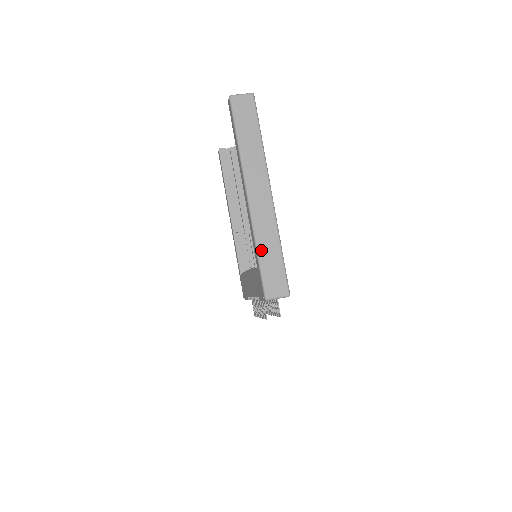
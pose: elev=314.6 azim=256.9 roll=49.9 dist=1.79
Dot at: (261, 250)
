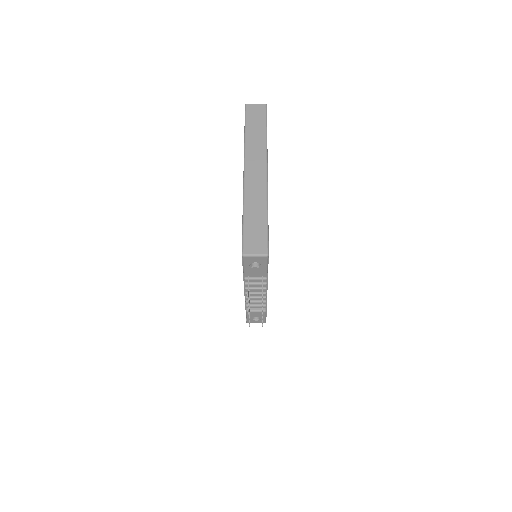
Dot at: (247, 213)
